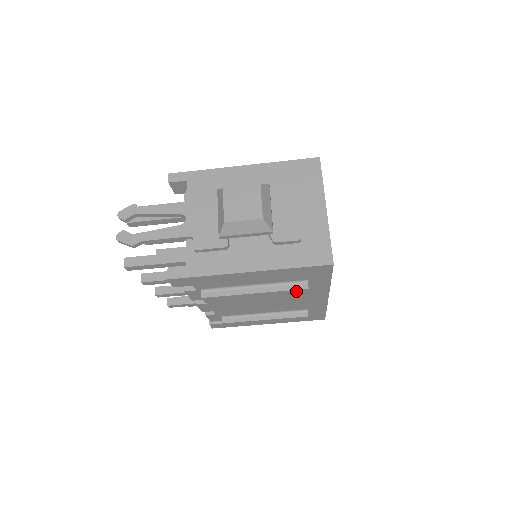
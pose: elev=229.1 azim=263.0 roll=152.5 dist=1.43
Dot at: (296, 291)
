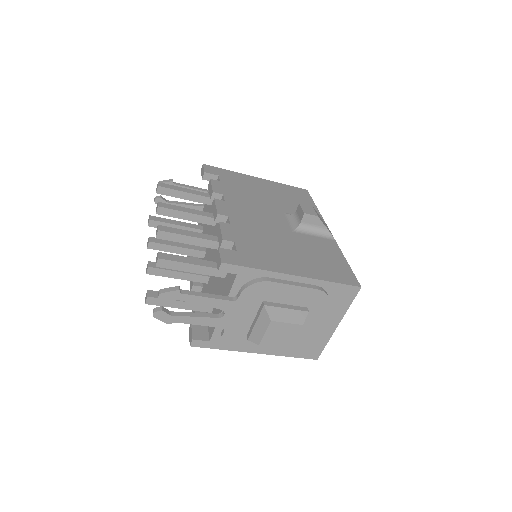
Dot at: occluded
